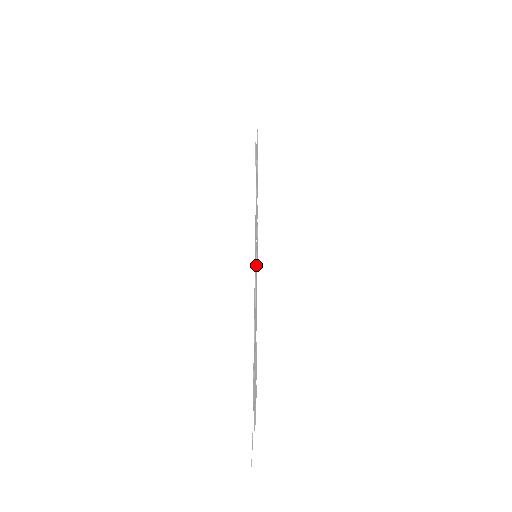
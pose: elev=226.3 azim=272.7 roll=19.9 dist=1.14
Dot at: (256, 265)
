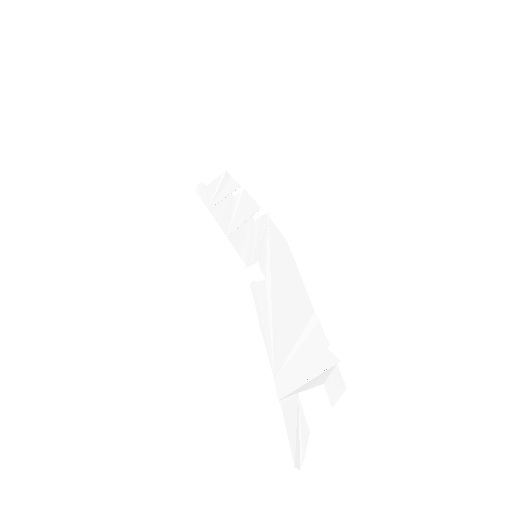
Dot at: (269, 260)
